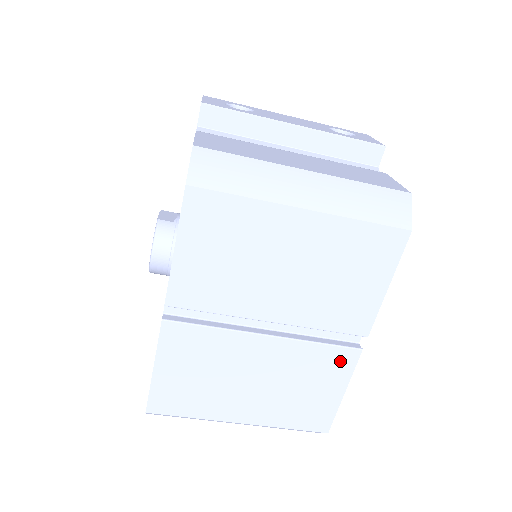
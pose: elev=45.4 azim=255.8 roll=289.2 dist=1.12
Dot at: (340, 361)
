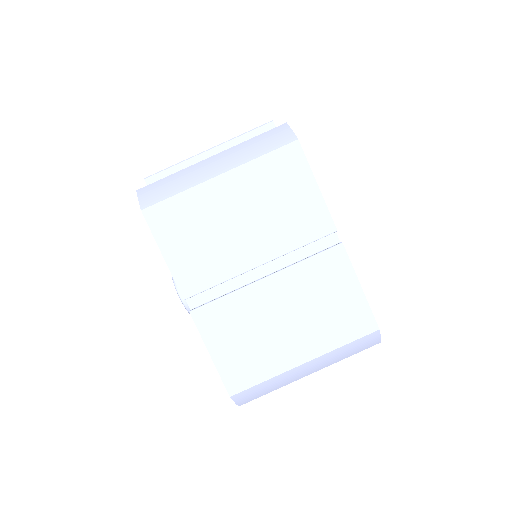
Dot at: (334, 262)
